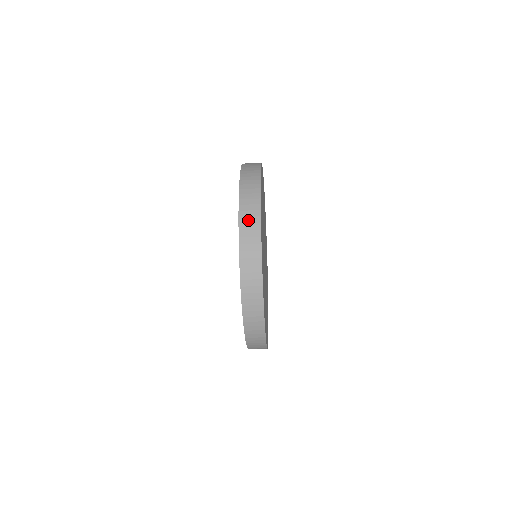
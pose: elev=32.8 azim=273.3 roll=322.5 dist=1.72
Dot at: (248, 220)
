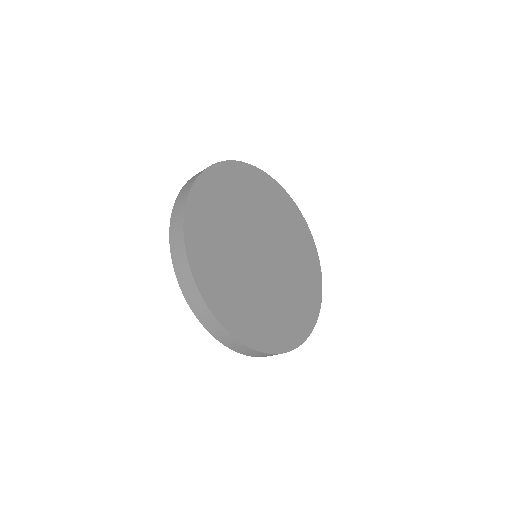
Dot at: (198, 173)
